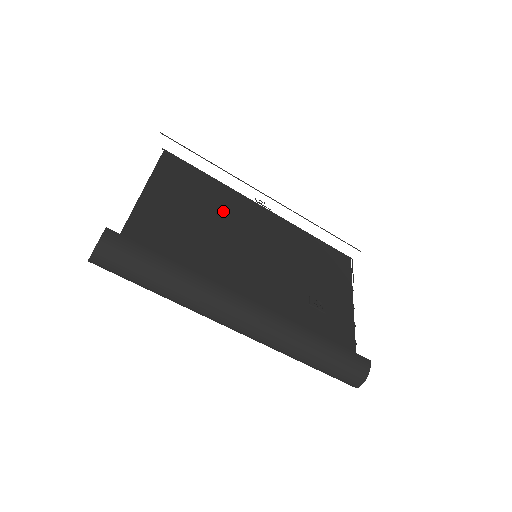
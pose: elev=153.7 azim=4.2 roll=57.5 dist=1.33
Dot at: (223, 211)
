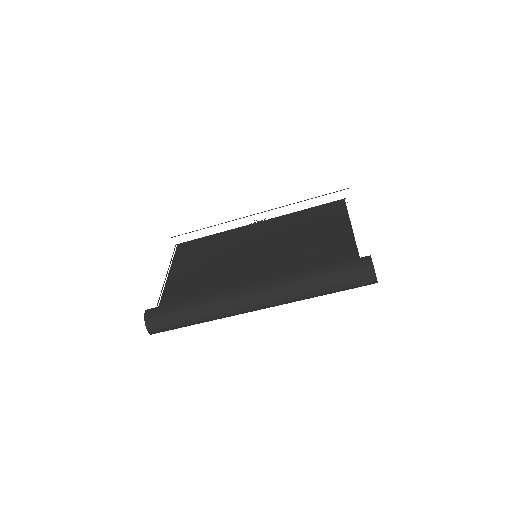
Dot at: (225, 248)
